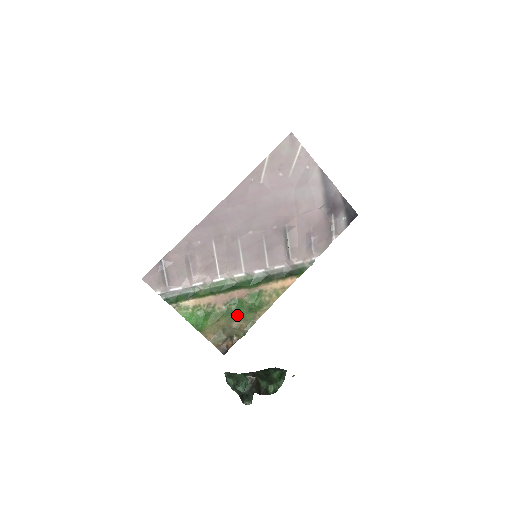
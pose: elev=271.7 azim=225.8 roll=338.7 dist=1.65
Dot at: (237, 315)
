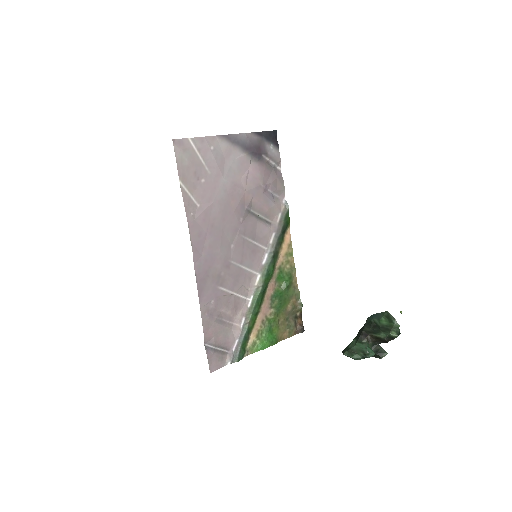
Dot at: (284, 302)
